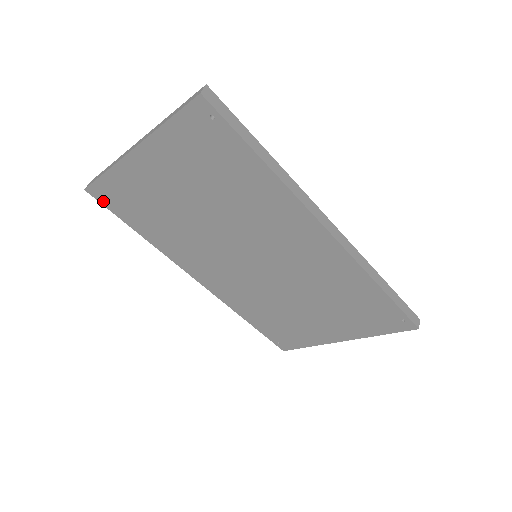
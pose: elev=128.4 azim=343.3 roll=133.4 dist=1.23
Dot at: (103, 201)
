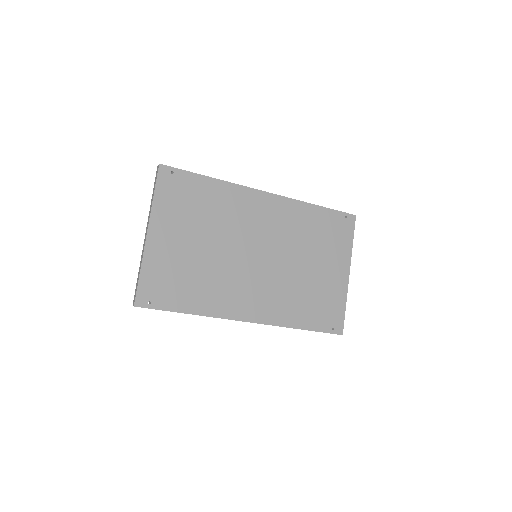
Dot at: (150, 305)
